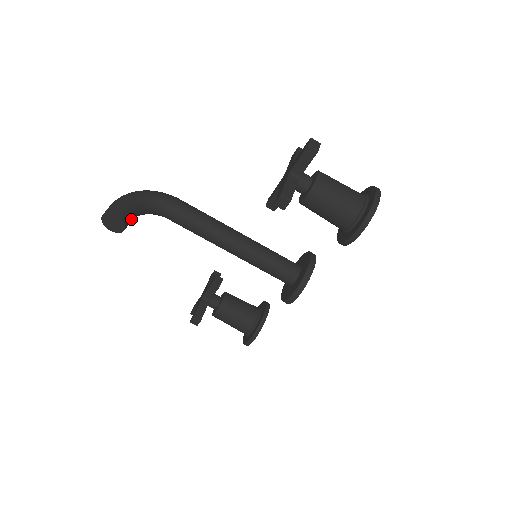
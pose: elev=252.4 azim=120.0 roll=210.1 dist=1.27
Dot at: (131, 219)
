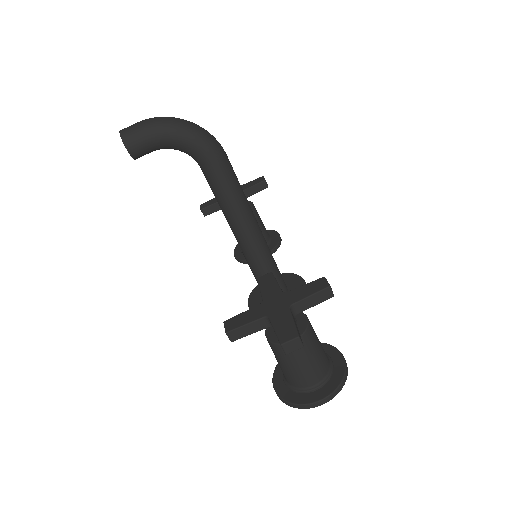
Dot at: (150, 152)
